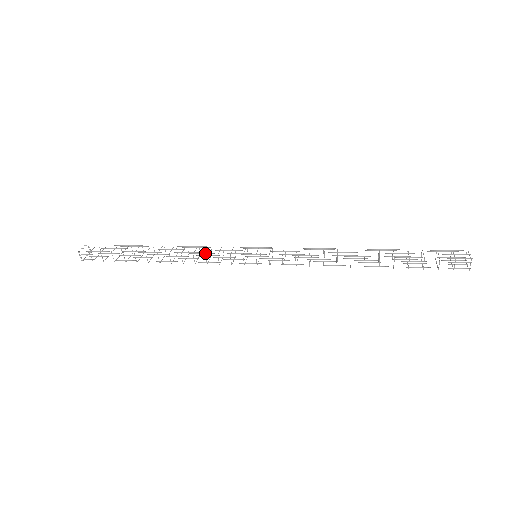
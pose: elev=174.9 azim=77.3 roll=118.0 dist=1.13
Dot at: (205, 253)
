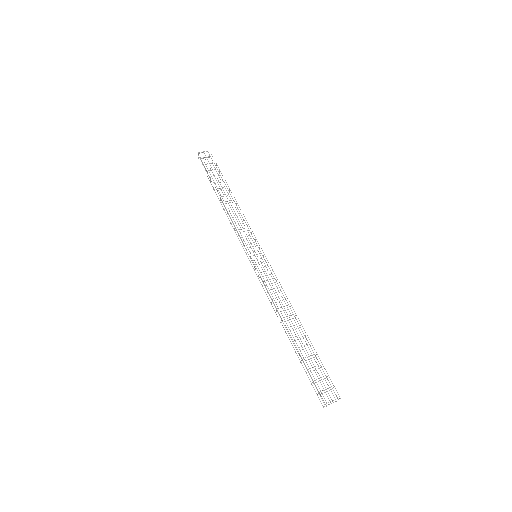
Dot at: occluded
